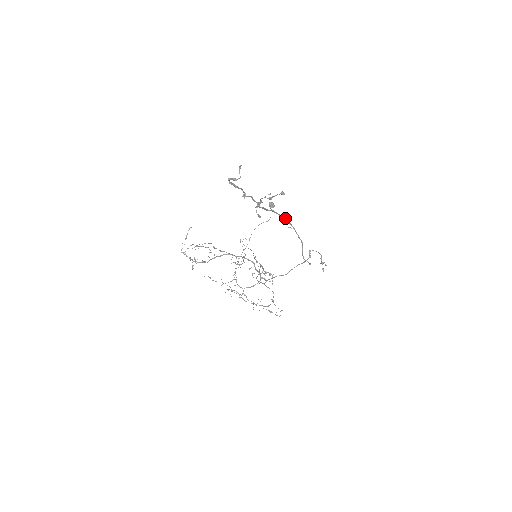
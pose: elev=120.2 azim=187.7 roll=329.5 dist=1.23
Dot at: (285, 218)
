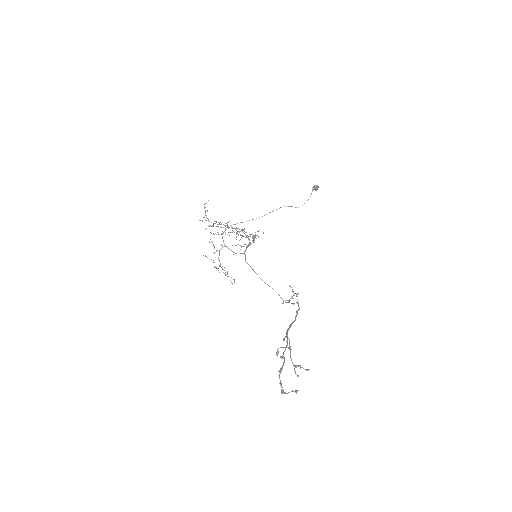
Dot at: (299, 309)
